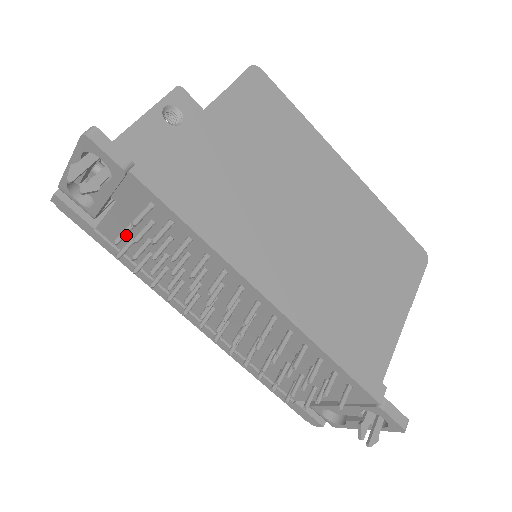
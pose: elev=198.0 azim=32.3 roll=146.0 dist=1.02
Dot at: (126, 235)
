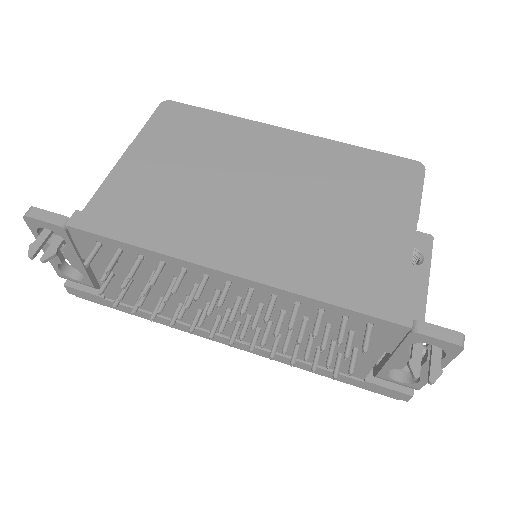
Dot at: (120, 288)
